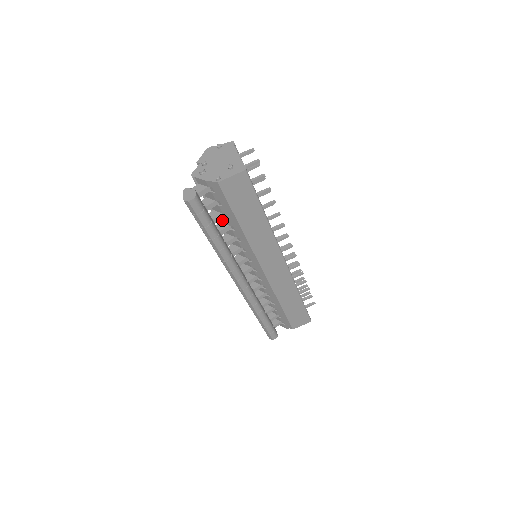
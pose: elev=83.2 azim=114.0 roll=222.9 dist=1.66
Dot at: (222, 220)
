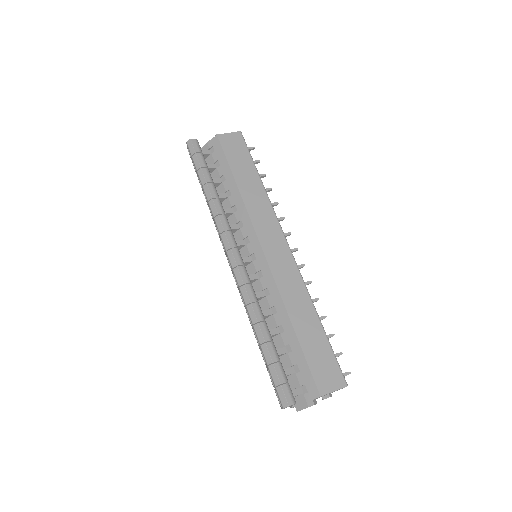
Dot at: (219, 191)
